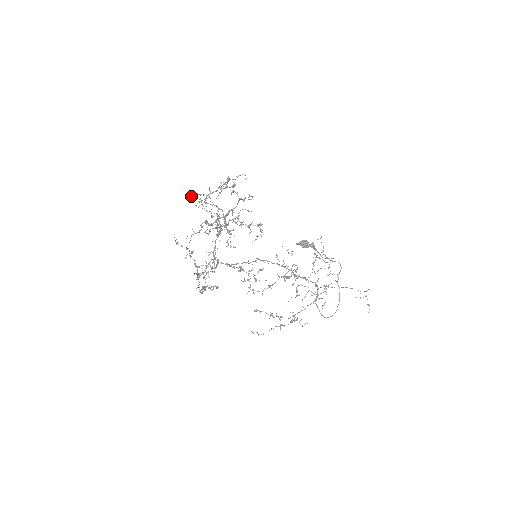
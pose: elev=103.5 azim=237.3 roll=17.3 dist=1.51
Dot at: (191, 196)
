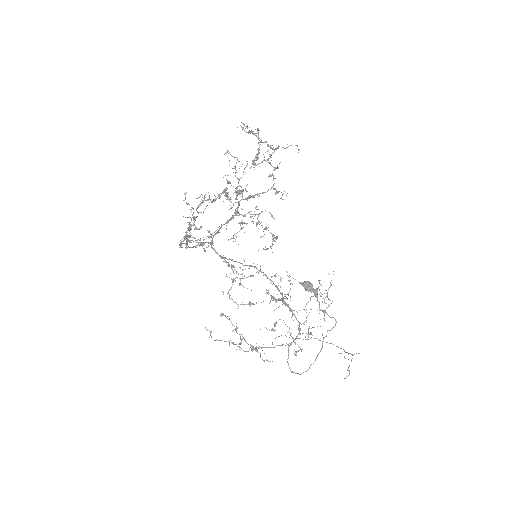
Dot at: occluded
